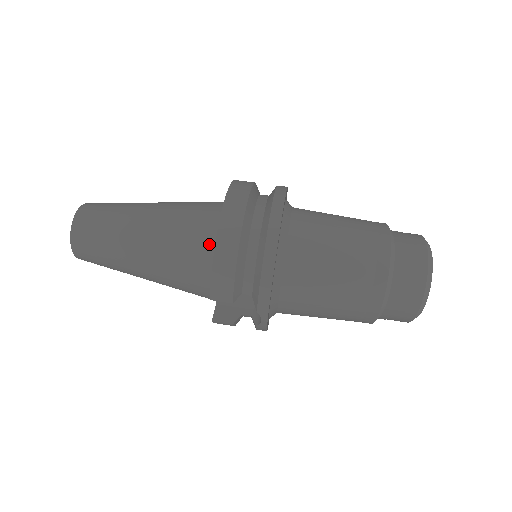
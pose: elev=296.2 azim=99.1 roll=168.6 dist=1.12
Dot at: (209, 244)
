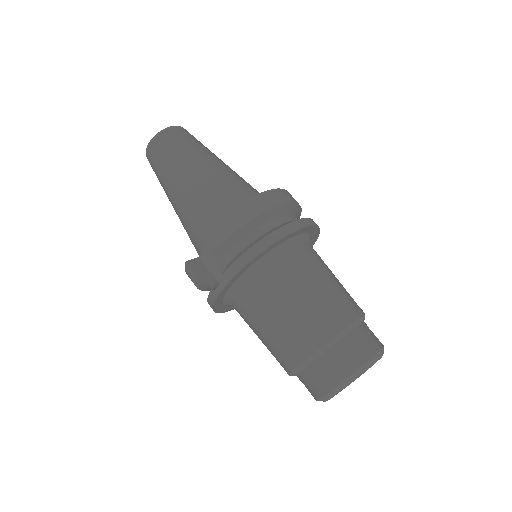
Dot at: occluded
